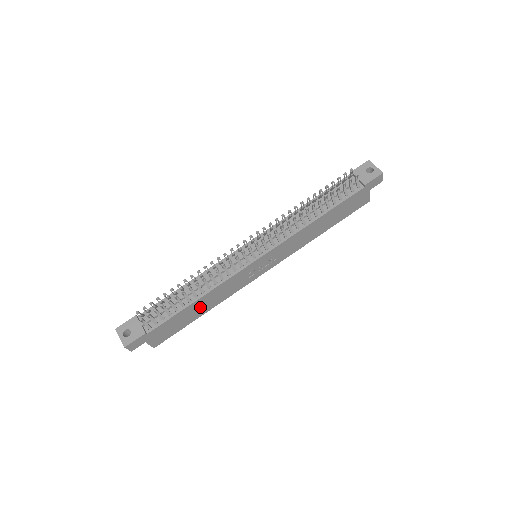
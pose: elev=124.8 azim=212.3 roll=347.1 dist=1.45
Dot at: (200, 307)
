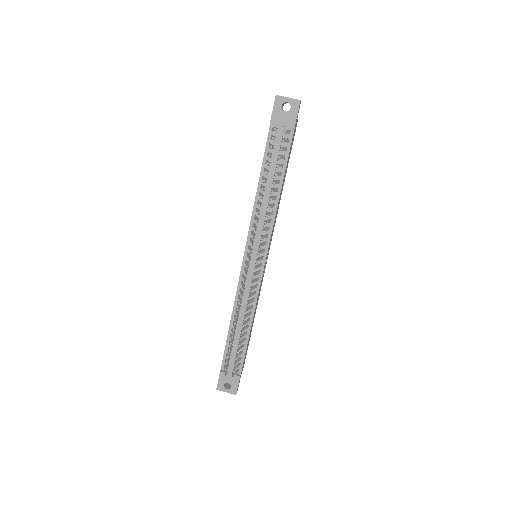
Dot at: (252, 323)
